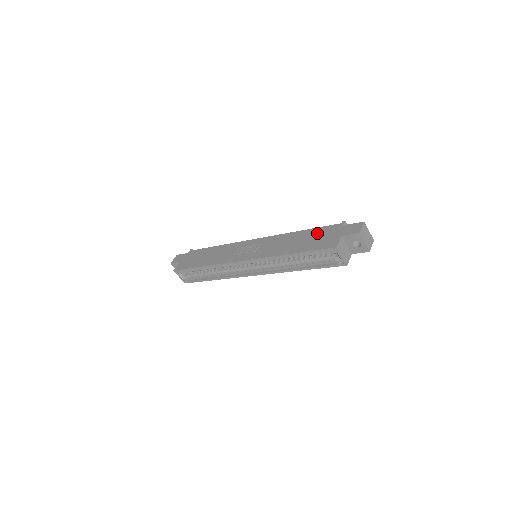
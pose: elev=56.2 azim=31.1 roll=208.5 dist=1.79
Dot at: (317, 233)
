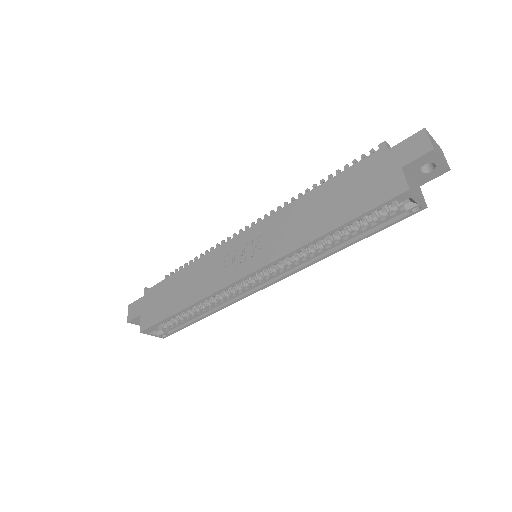
Dot at: (349, 181)
